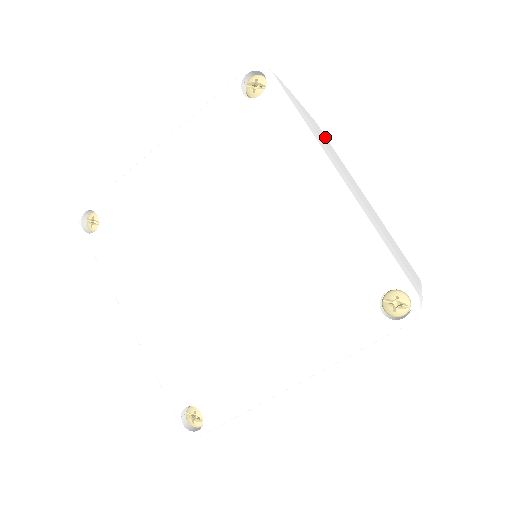
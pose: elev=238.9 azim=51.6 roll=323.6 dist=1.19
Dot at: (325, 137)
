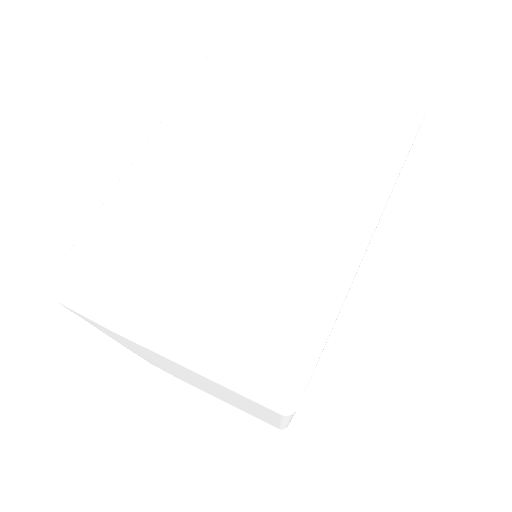
Dot at: occluded
